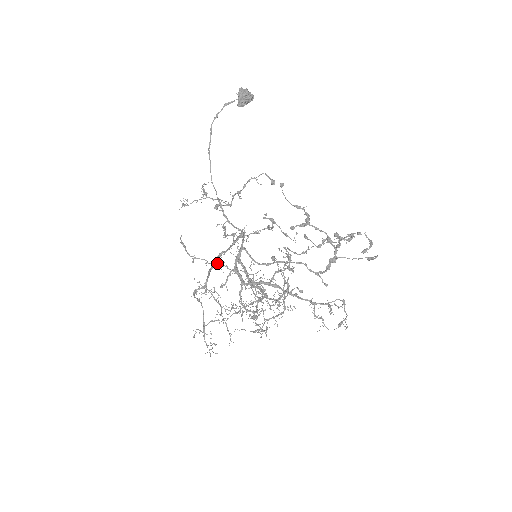
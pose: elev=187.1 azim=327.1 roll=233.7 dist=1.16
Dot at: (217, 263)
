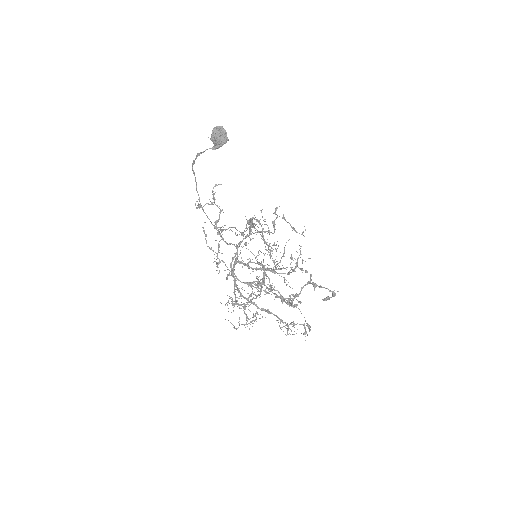
Dot at: (222, 261)
